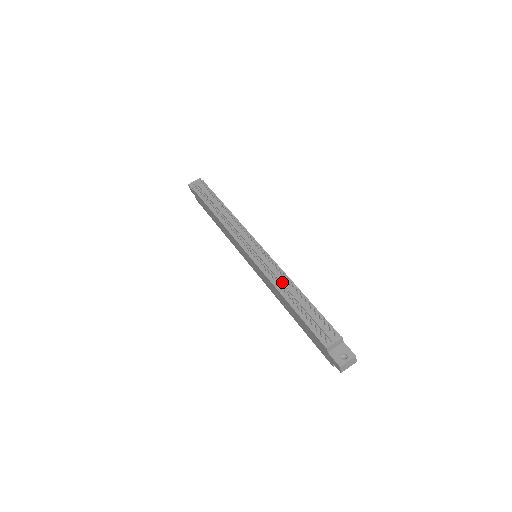
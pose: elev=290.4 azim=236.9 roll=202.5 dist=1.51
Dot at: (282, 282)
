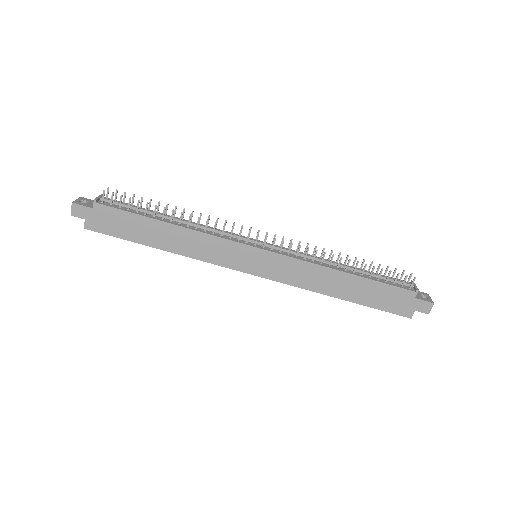
Dot at: (325, 260)
